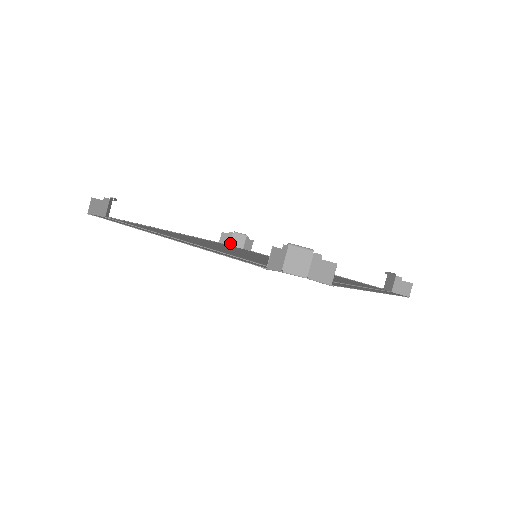
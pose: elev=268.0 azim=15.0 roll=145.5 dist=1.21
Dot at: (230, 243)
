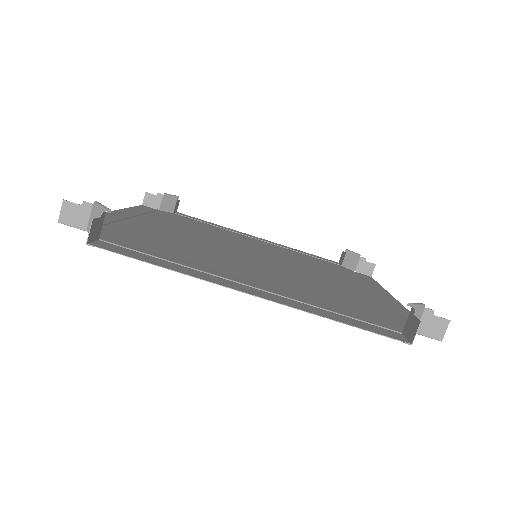
Dot at: (159, 207)
